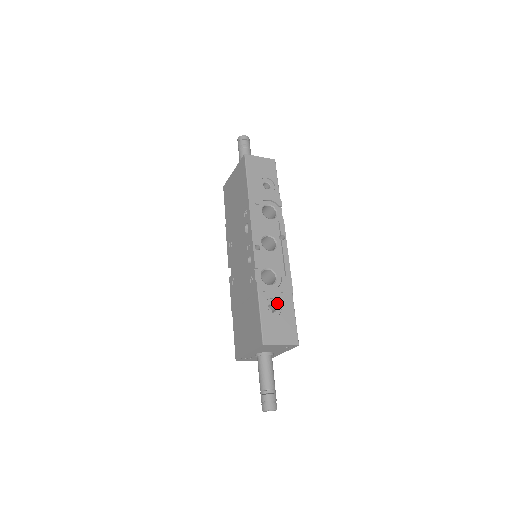
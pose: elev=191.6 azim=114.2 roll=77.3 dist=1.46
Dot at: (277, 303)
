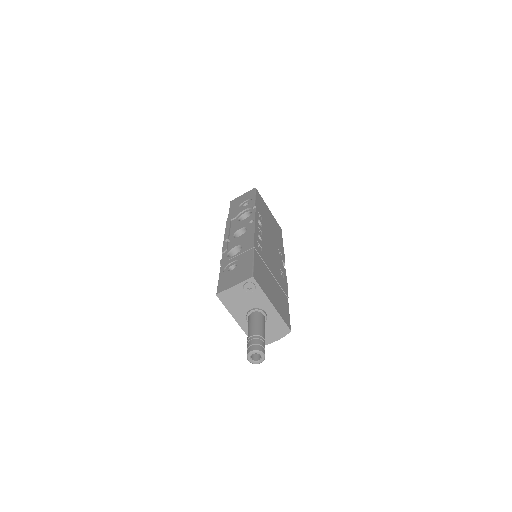
Dot at: (238, 262)
